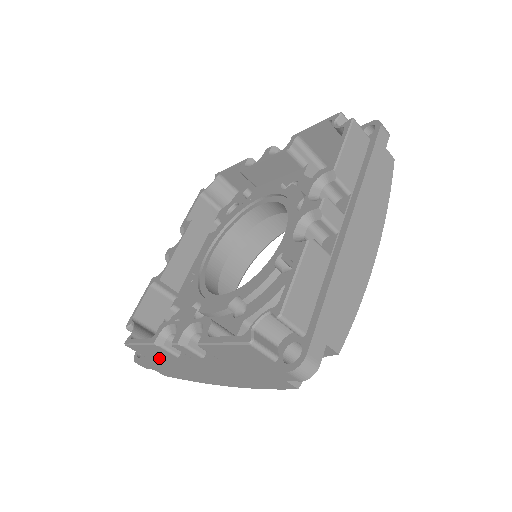
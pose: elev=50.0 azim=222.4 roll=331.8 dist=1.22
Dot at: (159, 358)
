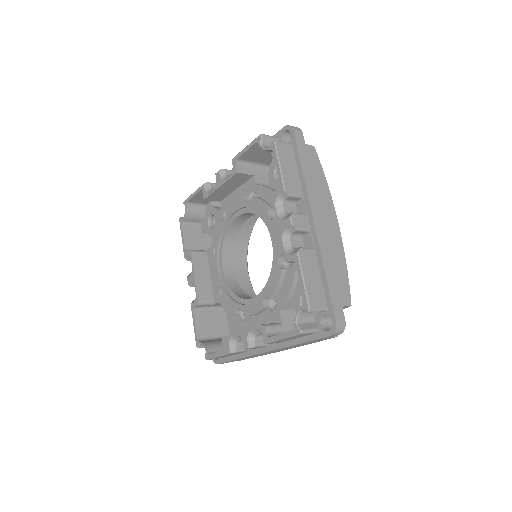
Dot at: occluded
